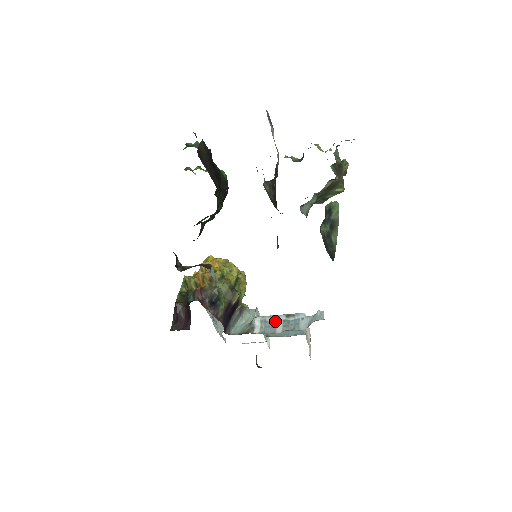
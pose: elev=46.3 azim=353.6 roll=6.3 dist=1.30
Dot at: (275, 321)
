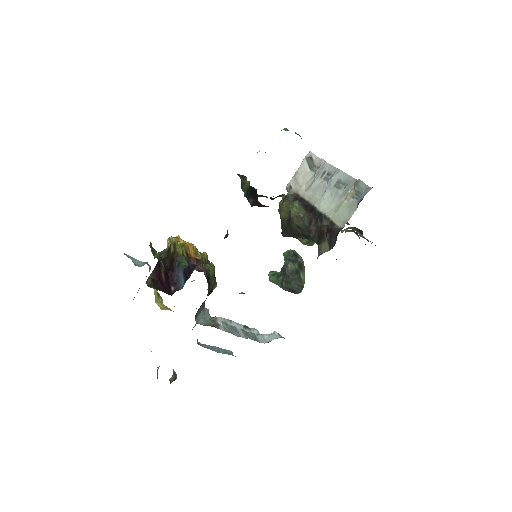
Dot at: (235, 327)
